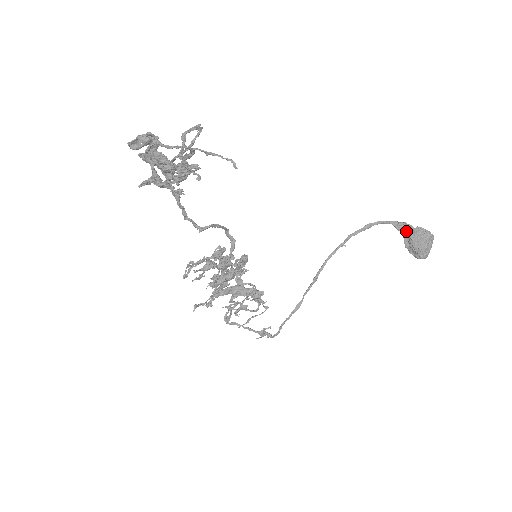
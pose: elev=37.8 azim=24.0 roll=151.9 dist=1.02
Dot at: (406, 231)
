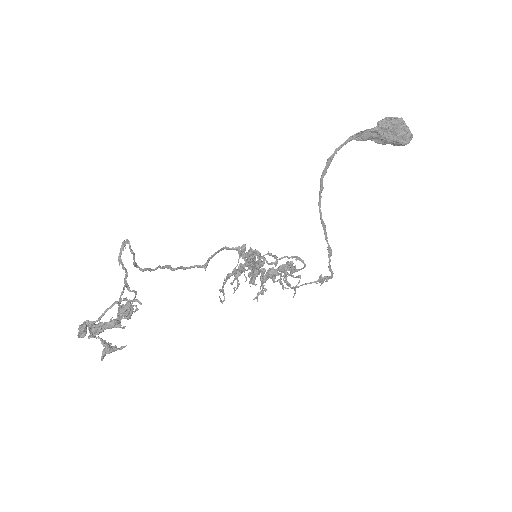
Dot at: (368, 137)
